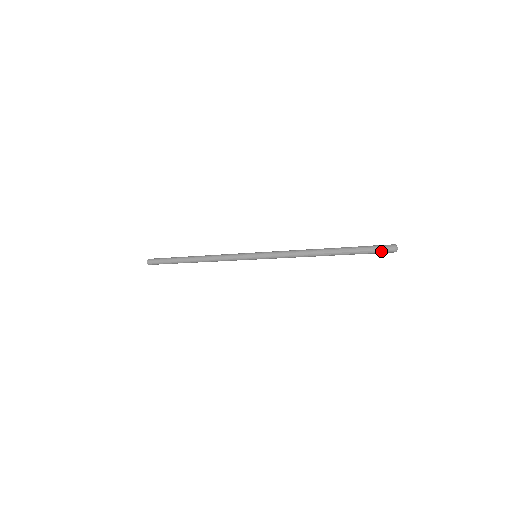
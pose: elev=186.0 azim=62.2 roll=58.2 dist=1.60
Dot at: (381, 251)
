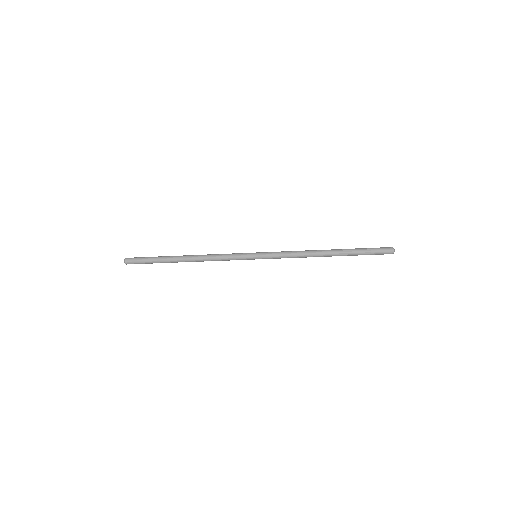
Dot at: (381, 250)
